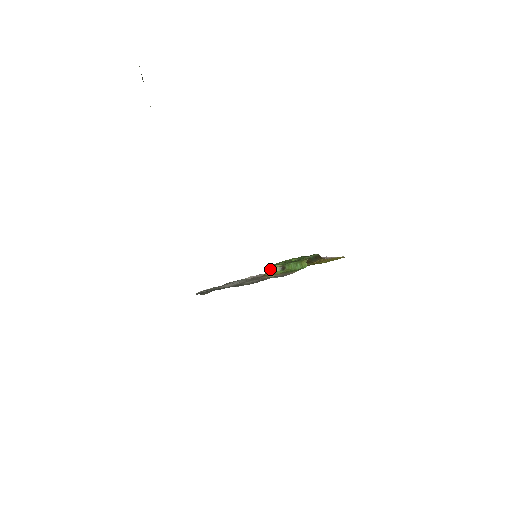
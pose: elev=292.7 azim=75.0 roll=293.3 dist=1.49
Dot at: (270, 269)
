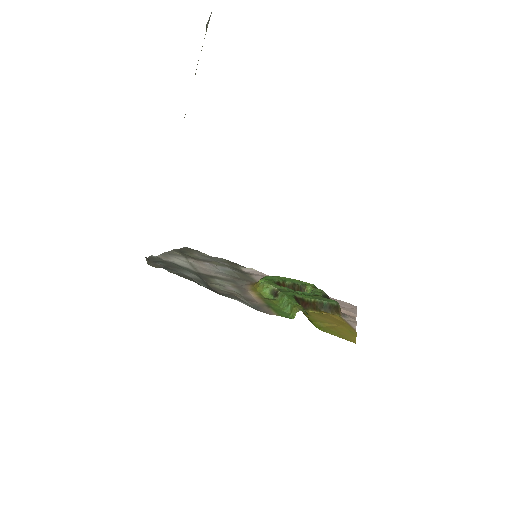
Dot at: (262, 283)
